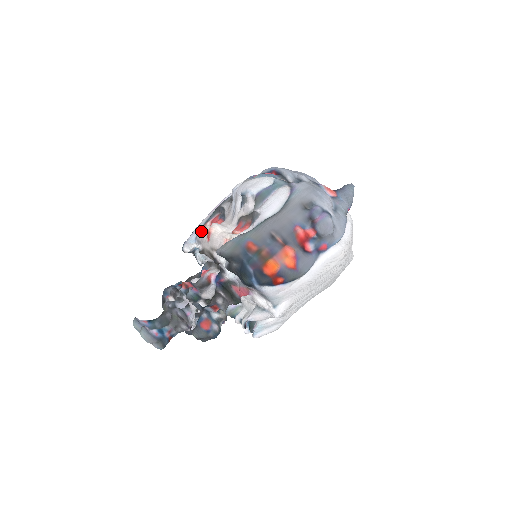
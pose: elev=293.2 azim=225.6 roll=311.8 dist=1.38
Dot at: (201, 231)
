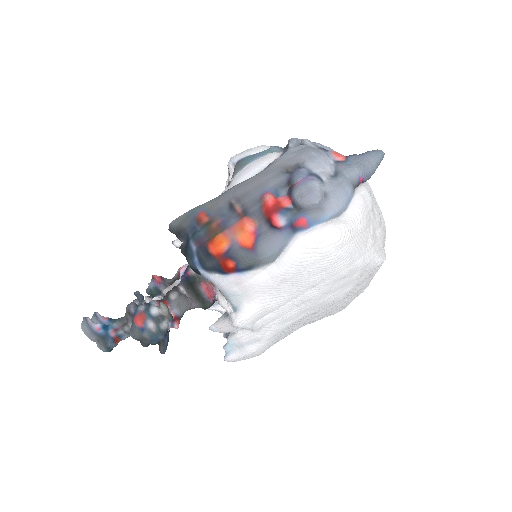
Dot at: occluded
